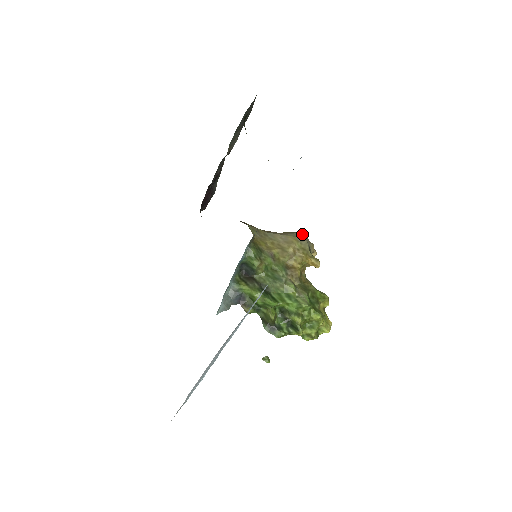
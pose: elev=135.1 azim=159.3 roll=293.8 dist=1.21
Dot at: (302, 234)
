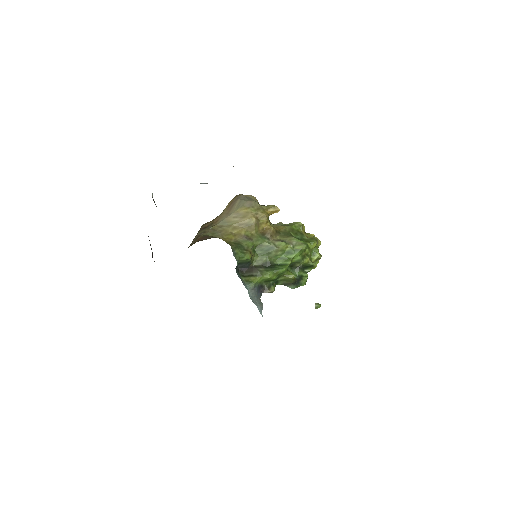
Dot at: (241, 198)
